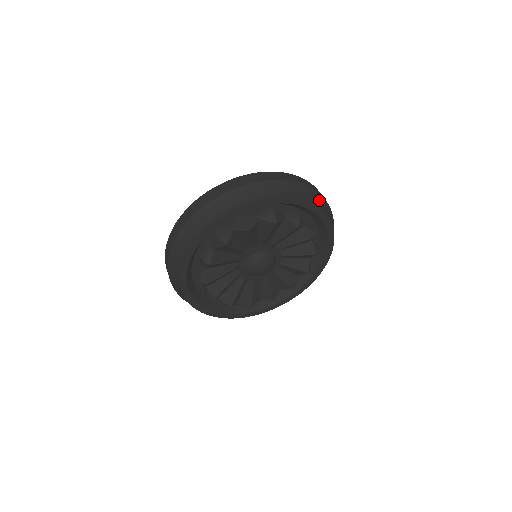
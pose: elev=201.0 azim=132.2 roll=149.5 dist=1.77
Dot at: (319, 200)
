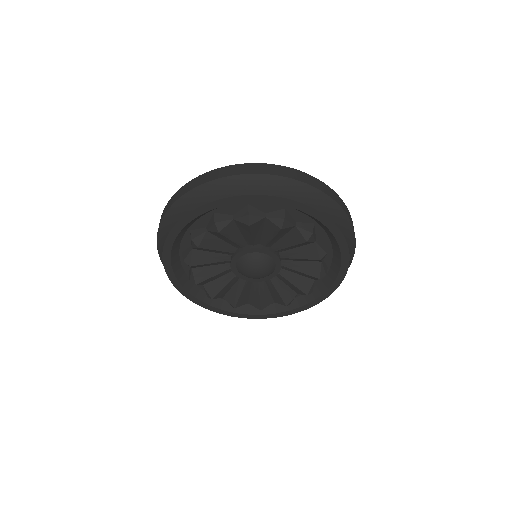
Dot at: (266, 183)
